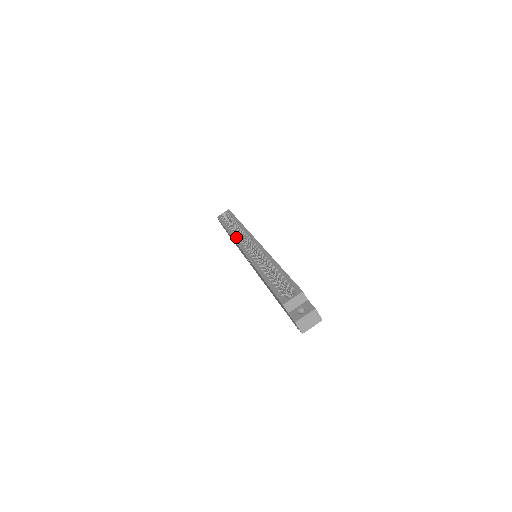
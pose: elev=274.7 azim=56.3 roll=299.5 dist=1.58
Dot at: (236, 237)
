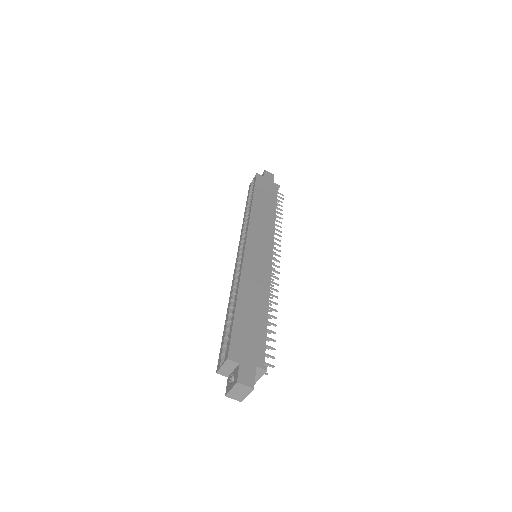
Dot at: (242, 231)
